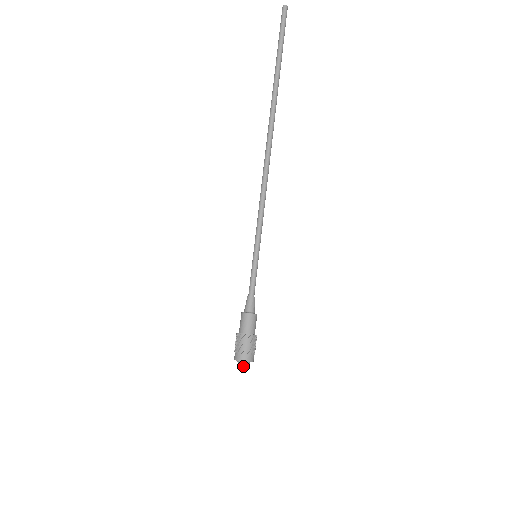
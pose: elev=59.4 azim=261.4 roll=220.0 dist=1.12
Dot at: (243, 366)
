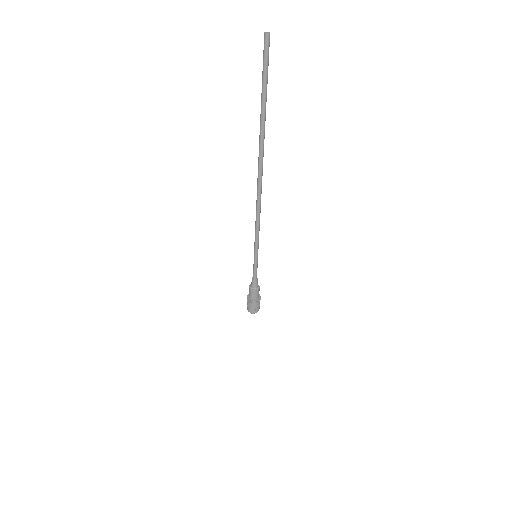
Dot at: occluded
